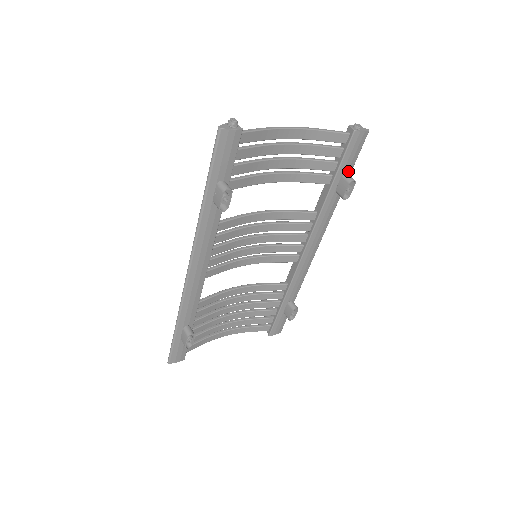
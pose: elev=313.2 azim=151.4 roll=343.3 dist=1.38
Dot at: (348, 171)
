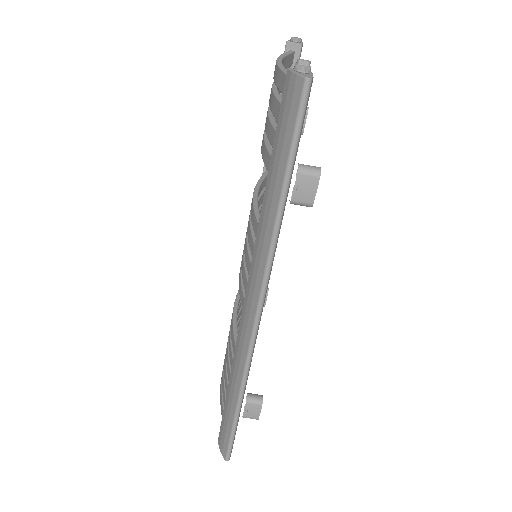
Dot at: occluded
